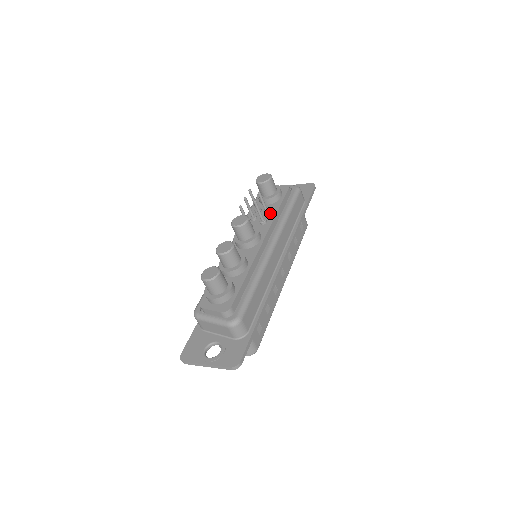
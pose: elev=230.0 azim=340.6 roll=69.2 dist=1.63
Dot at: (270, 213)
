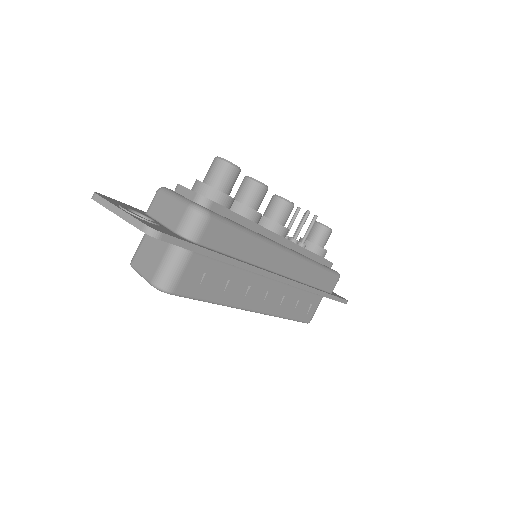
Dot at: (304, 246)
